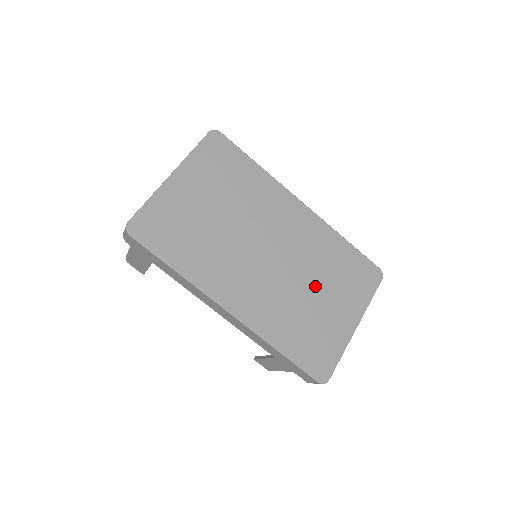
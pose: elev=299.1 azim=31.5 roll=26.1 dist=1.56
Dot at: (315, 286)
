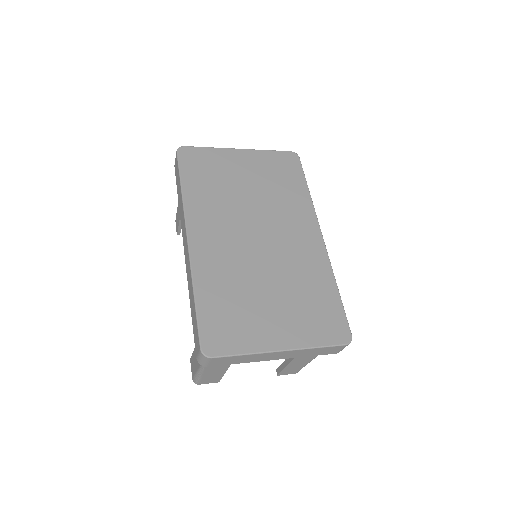
Dot at: (274, 288)
